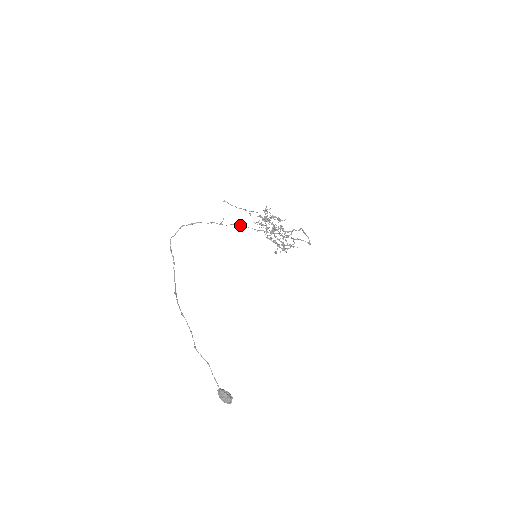
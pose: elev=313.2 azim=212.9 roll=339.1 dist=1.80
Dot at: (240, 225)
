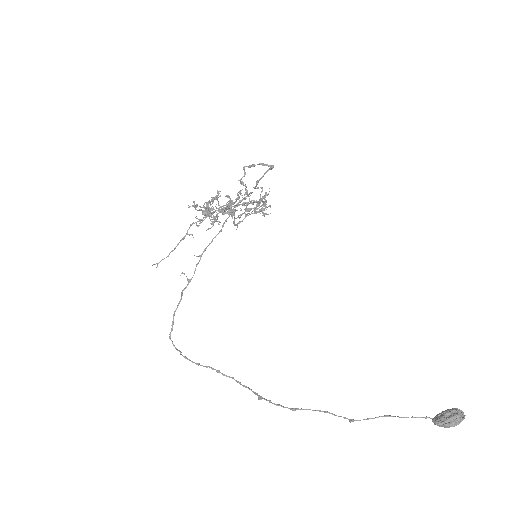
Dot at: (202, 254)
